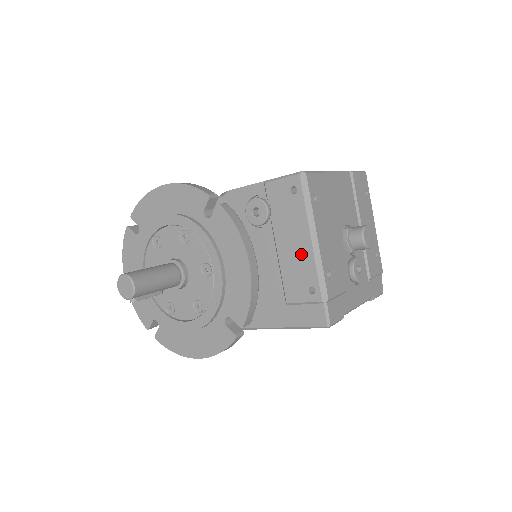
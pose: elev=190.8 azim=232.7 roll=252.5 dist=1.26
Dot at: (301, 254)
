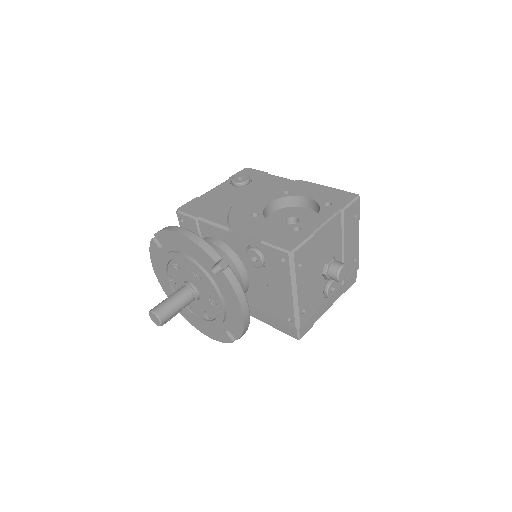
Dot at: (284, 298)
